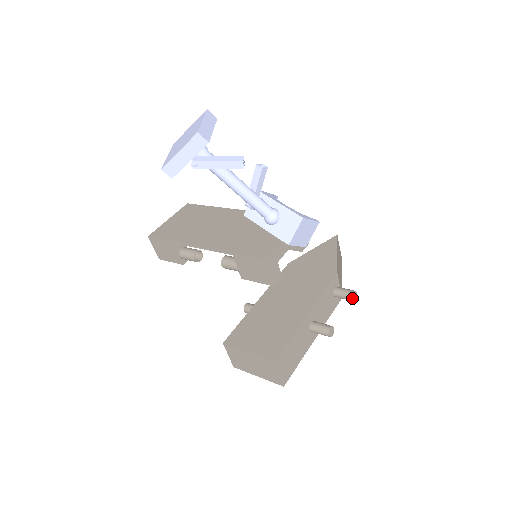
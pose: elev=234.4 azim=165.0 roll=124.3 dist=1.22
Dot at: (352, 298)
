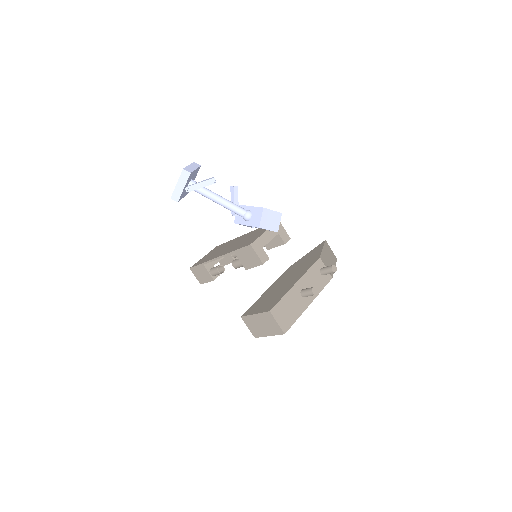
Dot at: (332, 270)
